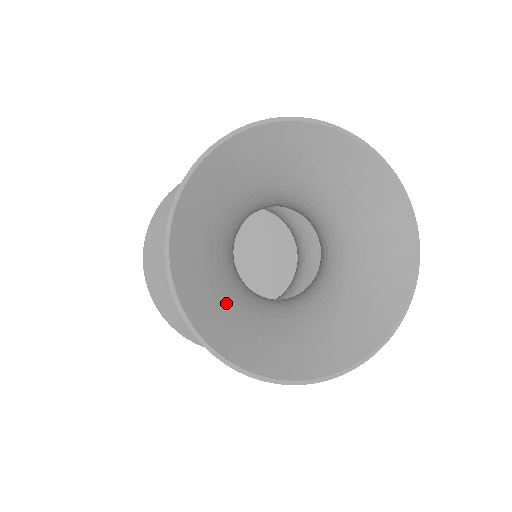
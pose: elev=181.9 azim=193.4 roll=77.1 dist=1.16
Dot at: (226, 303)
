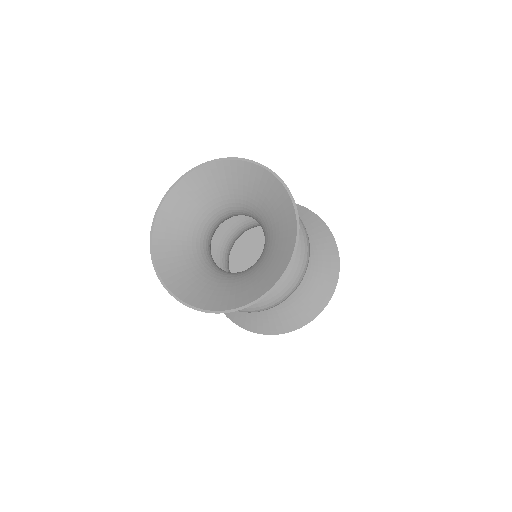
Dot at: (211, 286)
